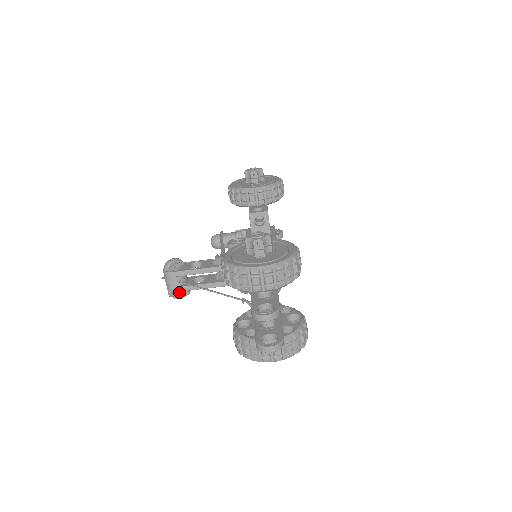
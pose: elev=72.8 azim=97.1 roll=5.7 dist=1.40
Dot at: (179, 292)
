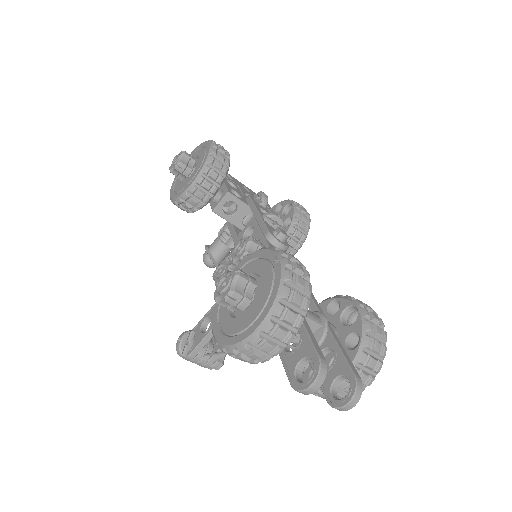
Dot at: (215, 362)
